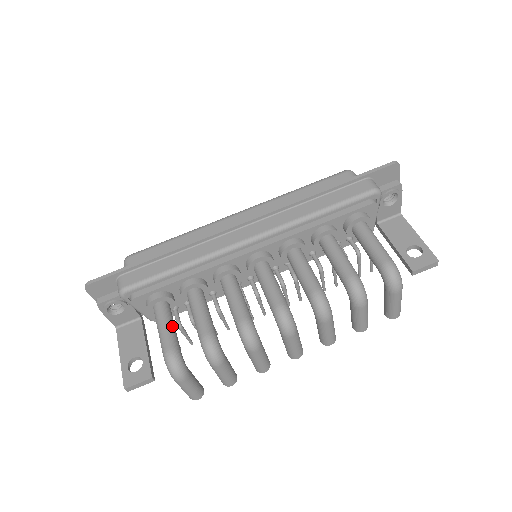
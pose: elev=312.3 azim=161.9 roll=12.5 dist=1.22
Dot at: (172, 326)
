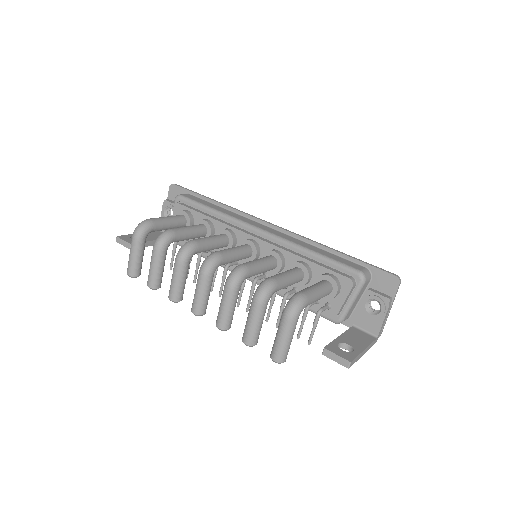
Dot at: (170, 222)
